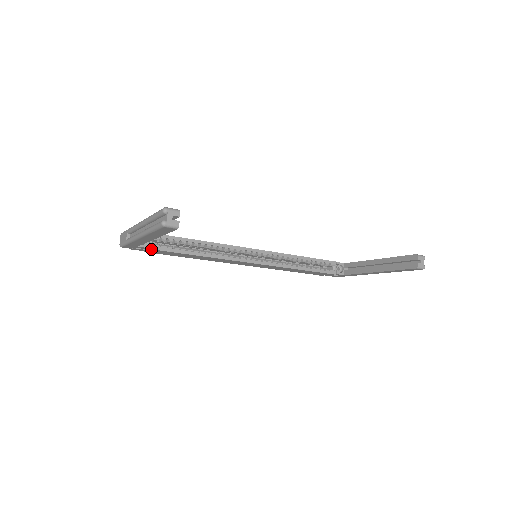
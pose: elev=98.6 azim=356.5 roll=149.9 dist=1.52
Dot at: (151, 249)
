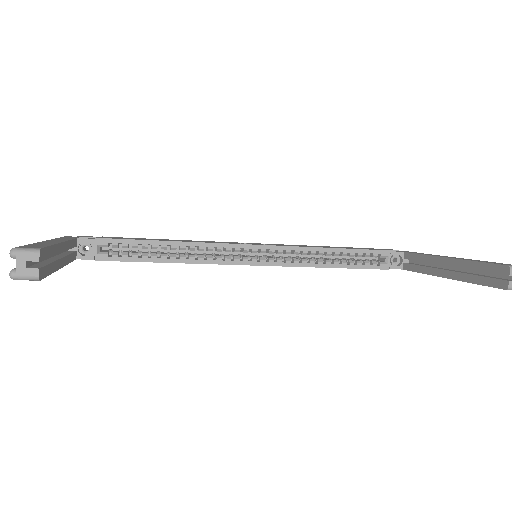
Dot at: (97, 260)
